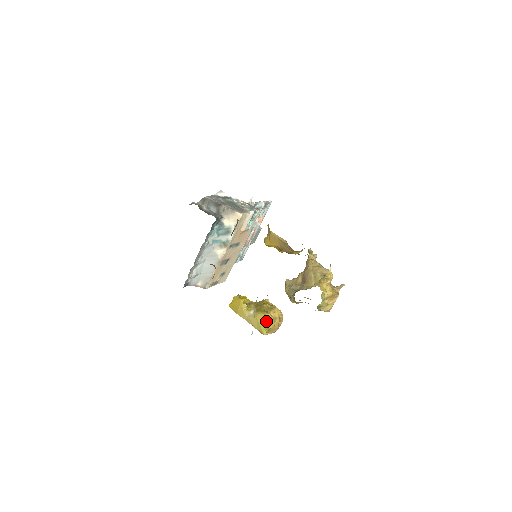
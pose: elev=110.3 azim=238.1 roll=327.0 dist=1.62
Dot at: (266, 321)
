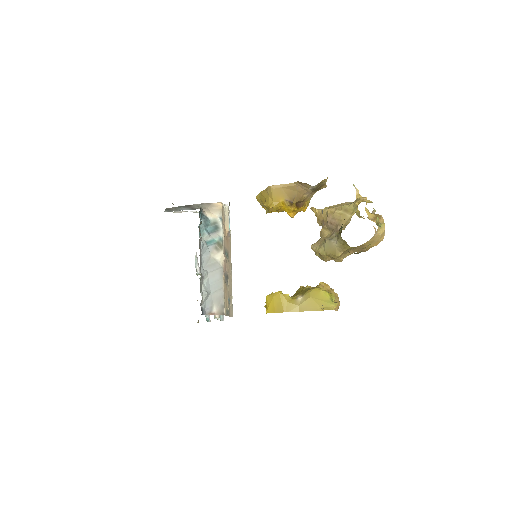
Dot at: (325, 292)
